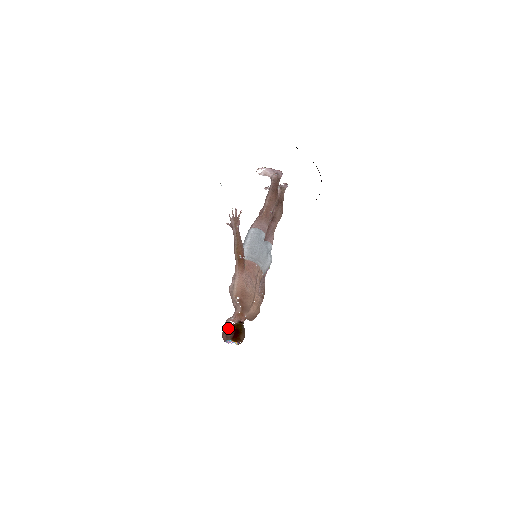
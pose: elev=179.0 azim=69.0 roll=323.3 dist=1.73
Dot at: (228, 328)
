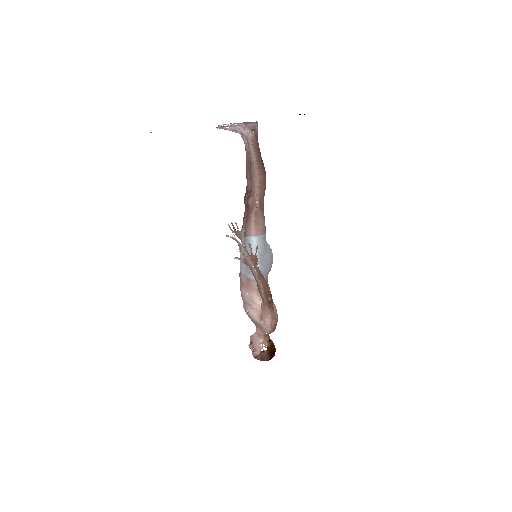
Dot at: (262, 353)
